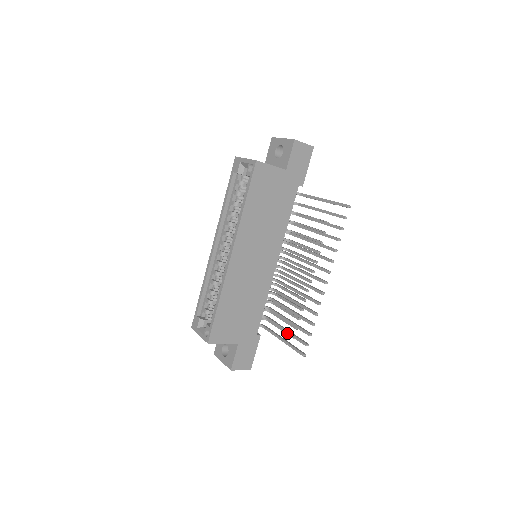
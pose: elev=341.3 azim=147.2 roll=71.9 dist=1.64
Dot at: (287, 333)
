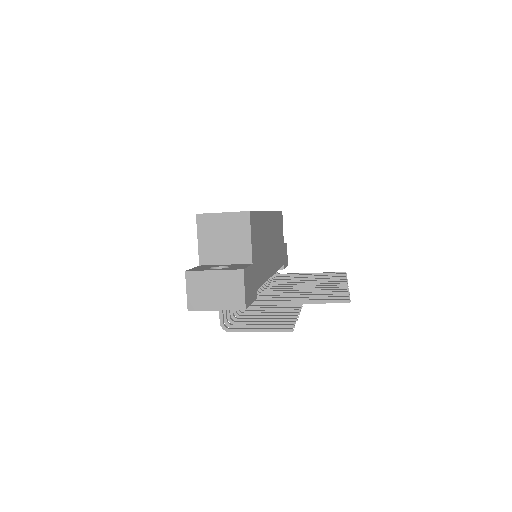
Dot at: (307, 297)
